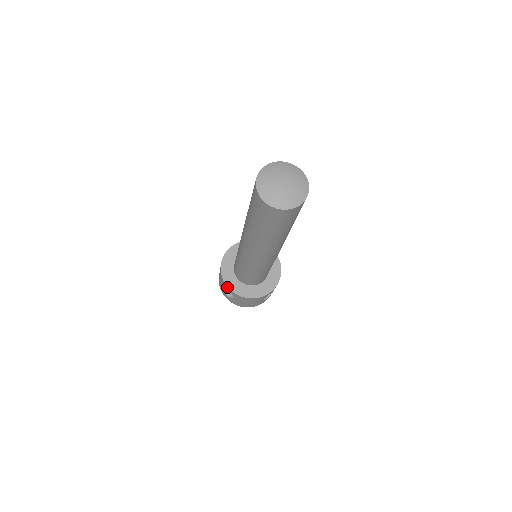
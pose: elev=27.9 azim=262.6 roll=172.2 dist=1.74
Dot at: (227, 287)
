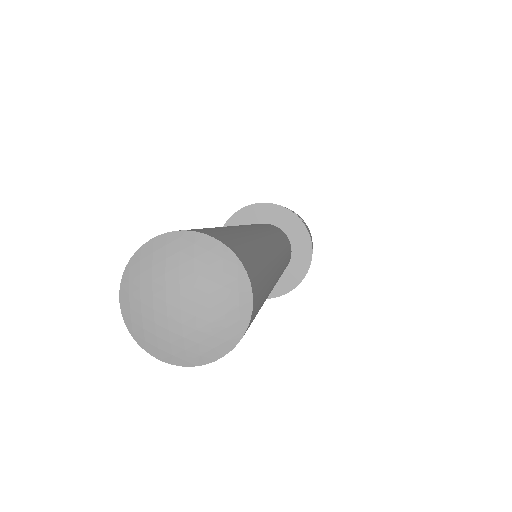
Dot at: occluded
